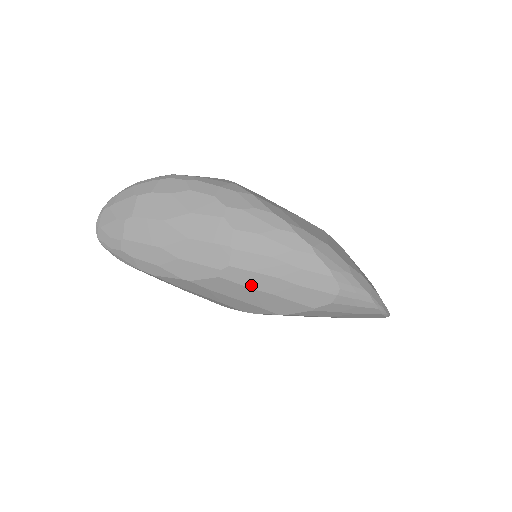
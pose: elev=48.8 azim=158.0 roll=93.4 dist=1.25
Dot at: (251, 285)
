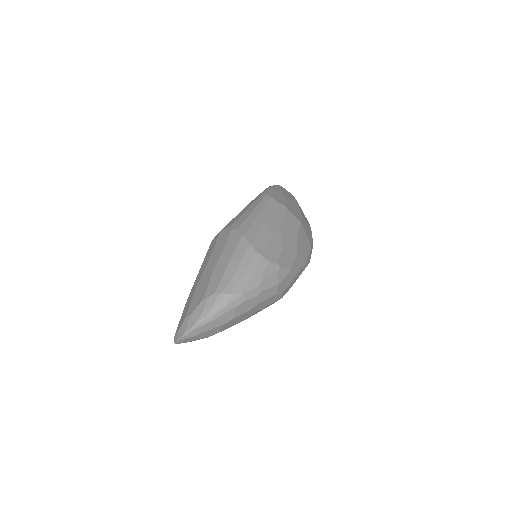
Dot at: occluded
